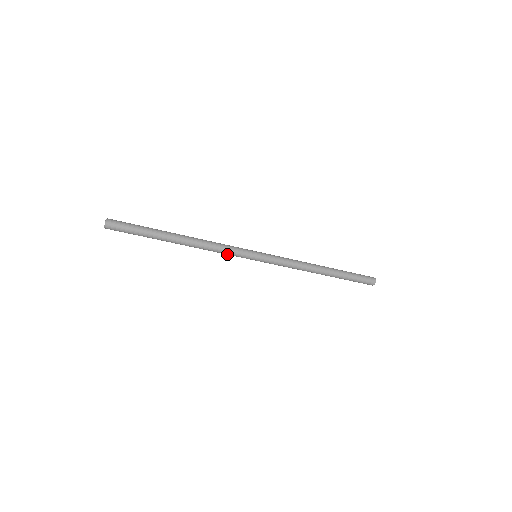
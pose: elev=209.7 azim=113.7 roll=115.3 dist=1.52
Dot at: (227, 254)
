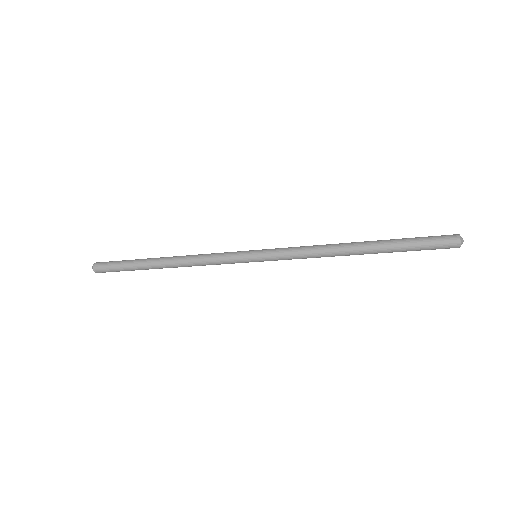
Dot at: (218, 263)
